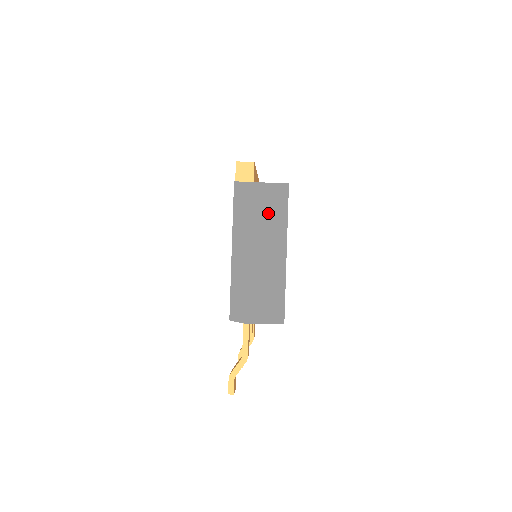
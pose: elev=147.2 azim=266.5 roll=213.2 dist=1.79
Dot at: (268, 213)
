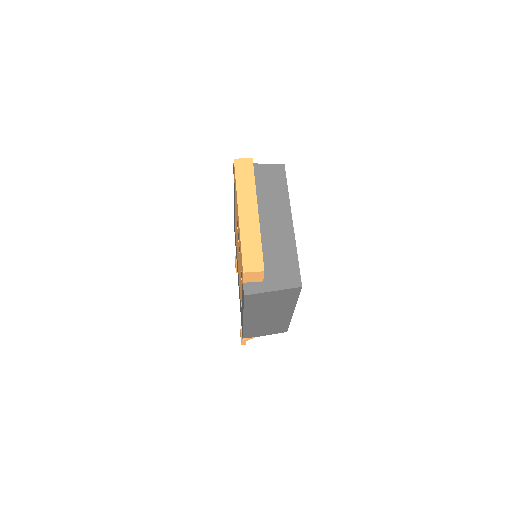
Dot at: (278, 302)
